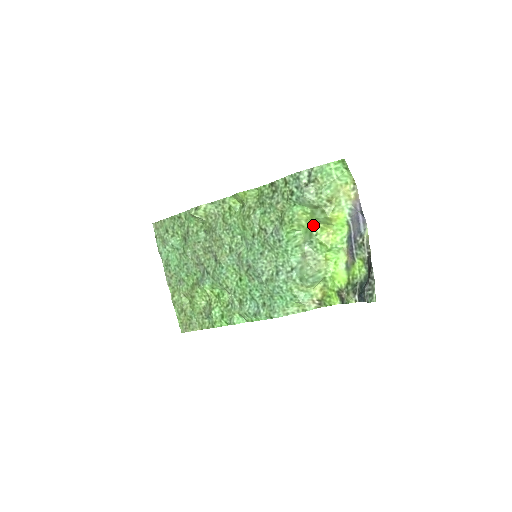
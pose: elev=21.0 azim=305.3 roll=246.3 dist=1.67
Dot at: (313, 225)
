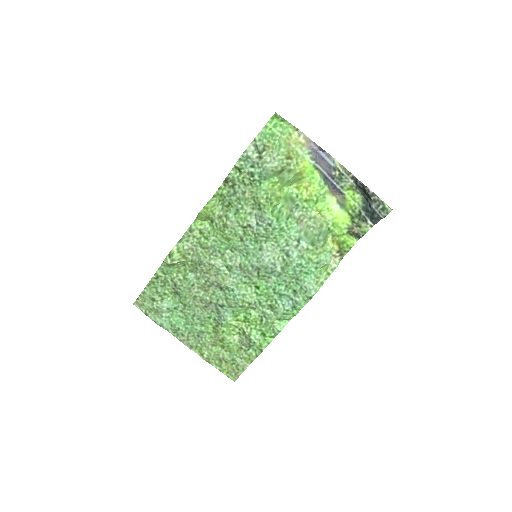
Dot at: (288, 190)
